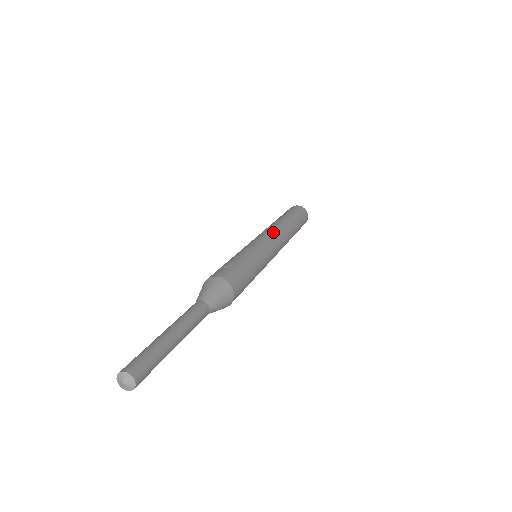
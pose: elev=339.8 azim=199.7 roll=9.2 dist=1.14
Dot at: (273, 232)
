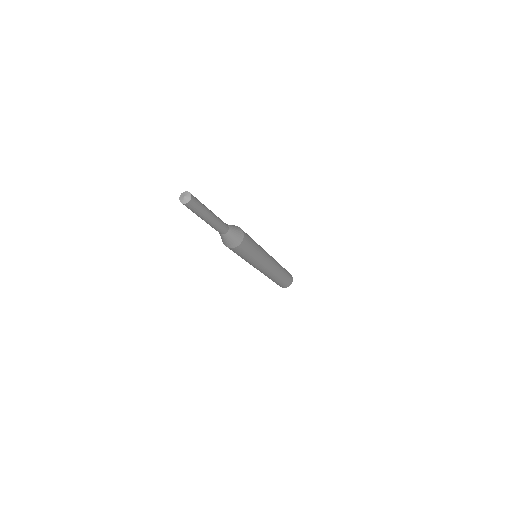
Dot at: occluded
